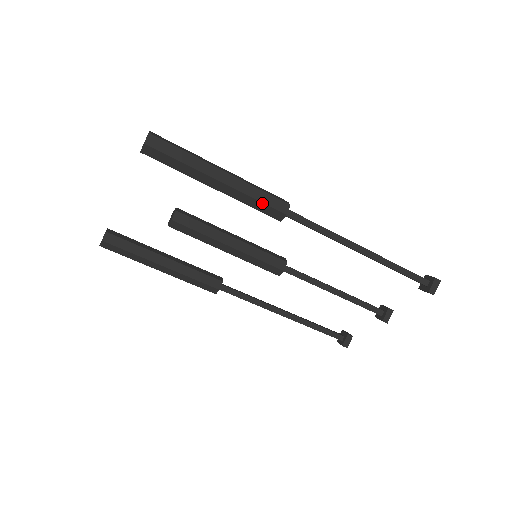
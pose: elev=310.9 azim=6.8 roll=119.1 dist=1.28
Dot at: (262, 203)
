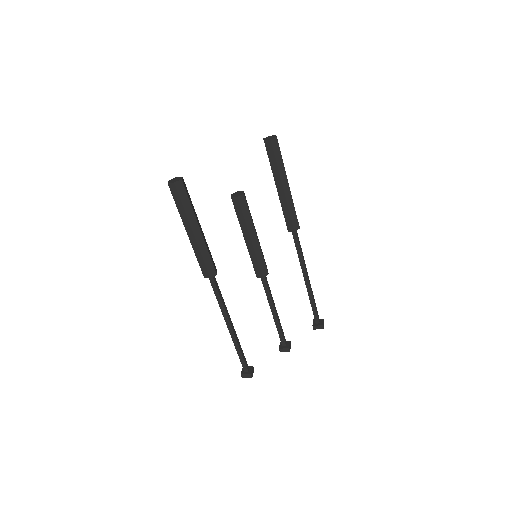
Dot at: occluded
